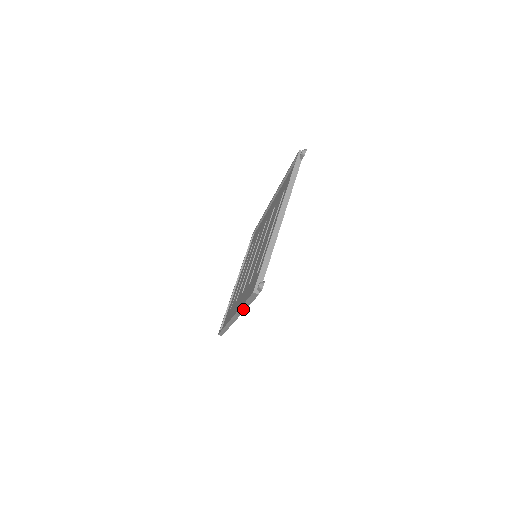
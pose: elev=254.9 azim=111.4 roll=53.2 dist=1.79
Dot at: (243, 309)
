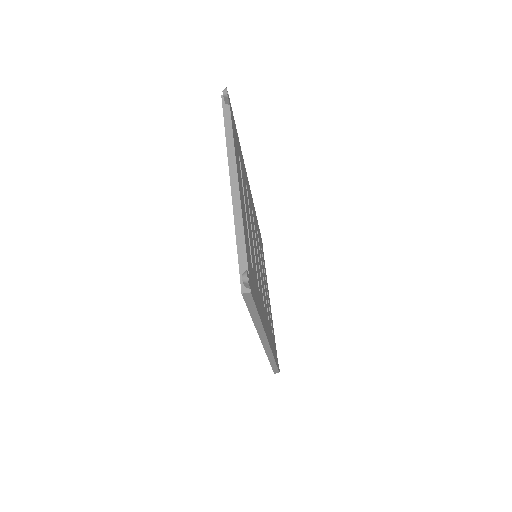
Dot at: (259, 325)
